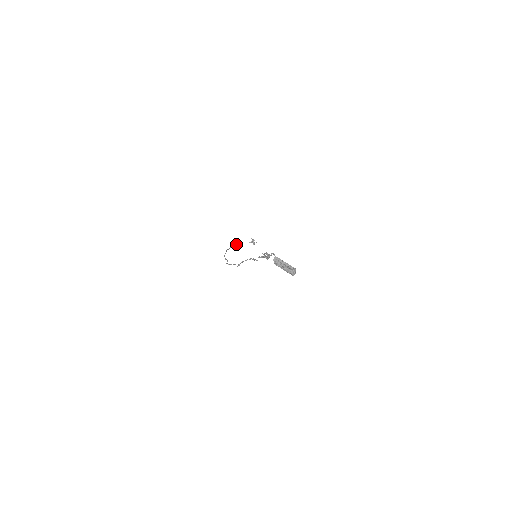
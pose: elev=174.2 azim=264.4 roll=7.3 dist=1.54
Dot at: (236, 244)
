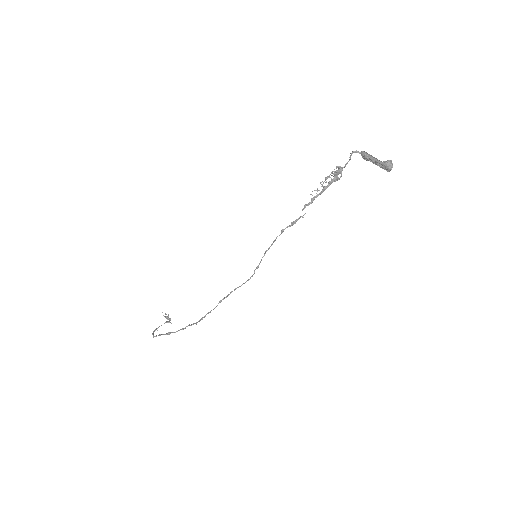
Dot at: (152, 333)
